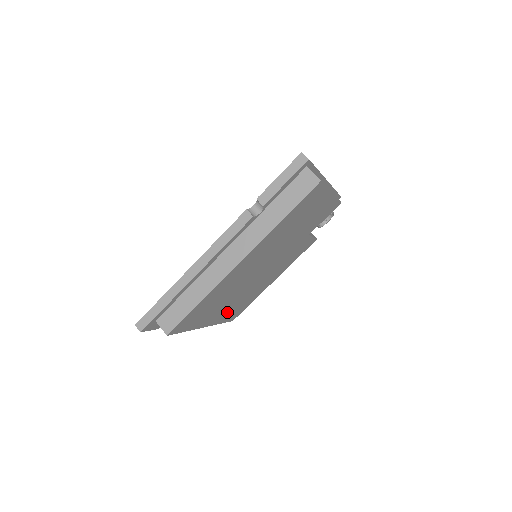
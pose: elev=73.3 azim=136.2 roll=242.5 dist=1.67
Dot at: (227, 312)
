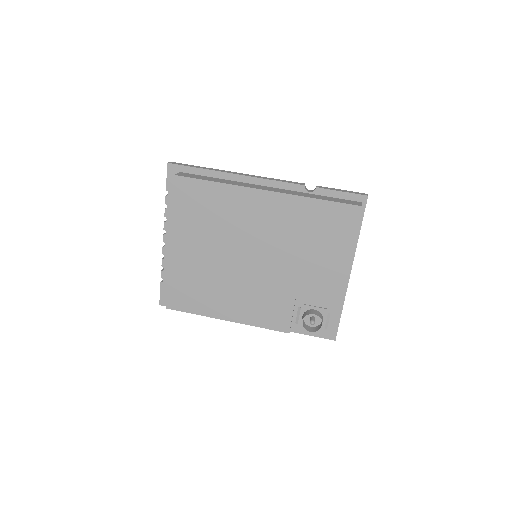
Dot at: (187, 269)
